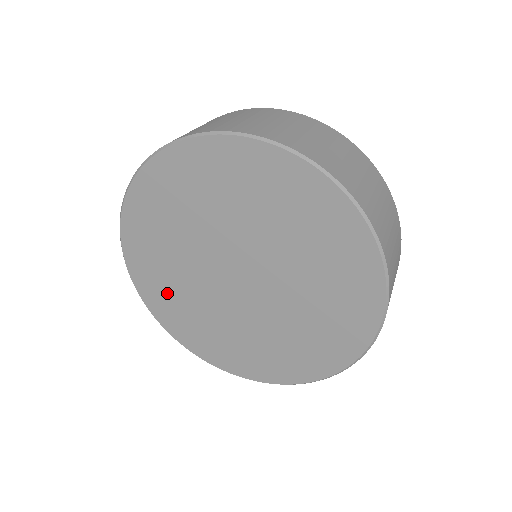
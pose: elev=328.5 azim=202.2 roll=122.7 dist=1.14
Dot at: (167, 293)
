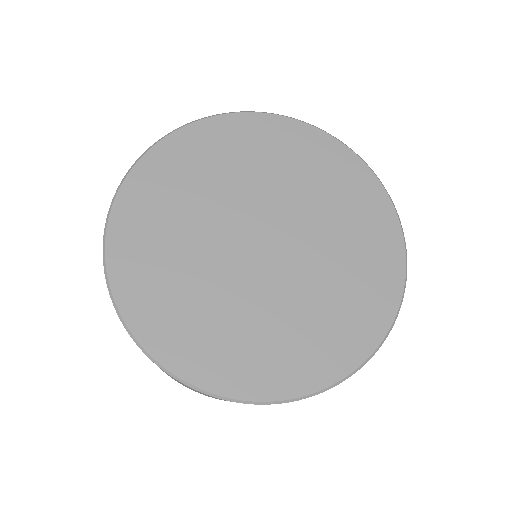
Dot at: (244, 350)
